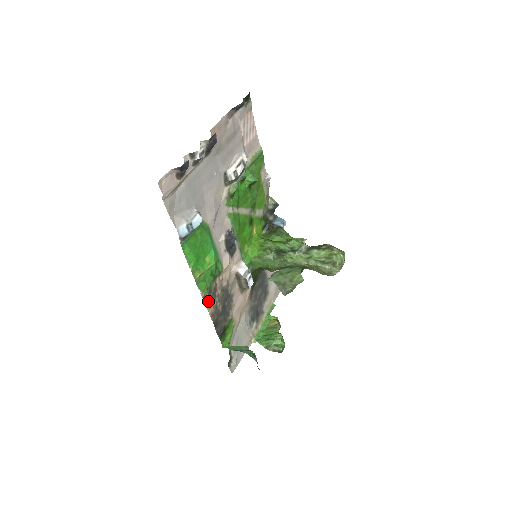
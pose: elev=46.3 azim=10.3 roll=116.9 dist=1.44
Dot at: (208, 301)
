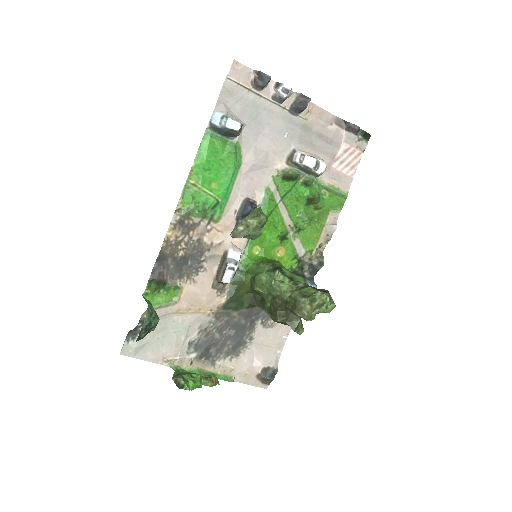
Dot at: (178, 221)
